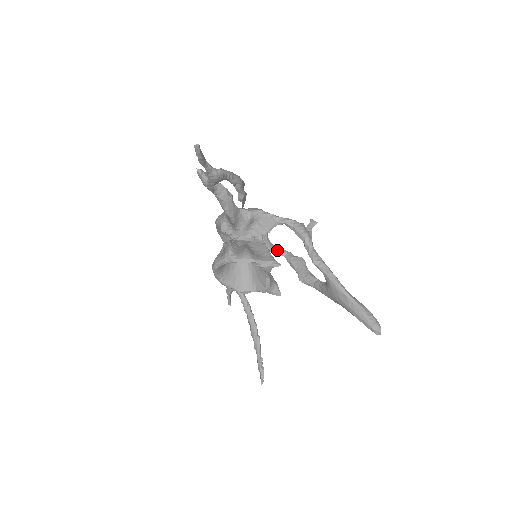
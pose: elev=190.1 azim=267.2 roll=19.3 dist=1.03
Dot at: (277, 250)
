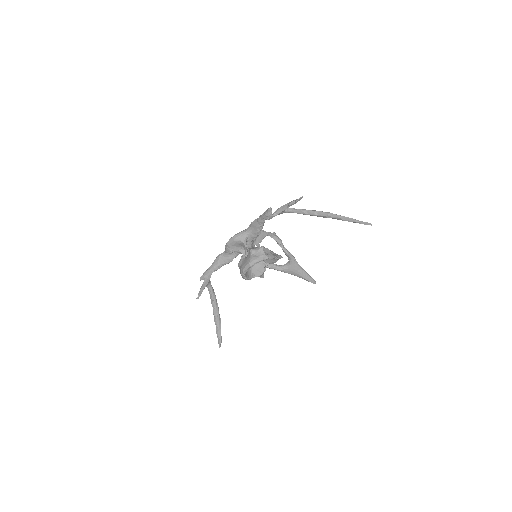
Dot at: occluded
